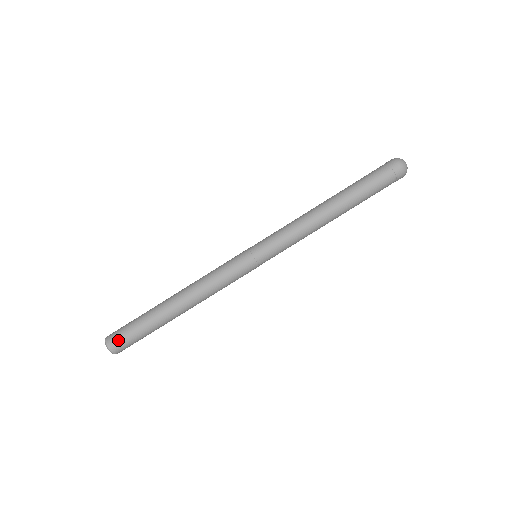
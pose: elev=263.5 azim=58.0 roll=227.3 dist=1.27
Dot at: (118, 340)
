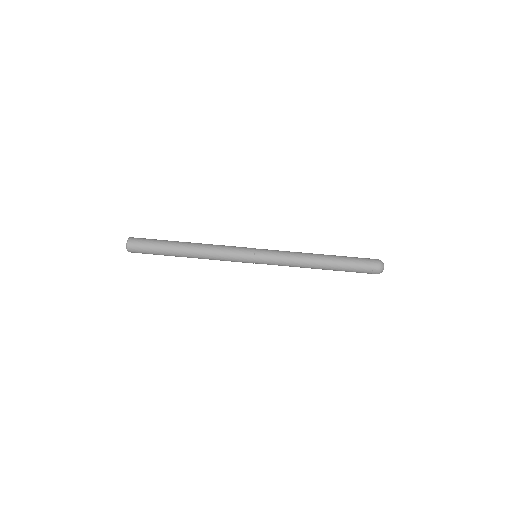
Dot at: (140, 238)
